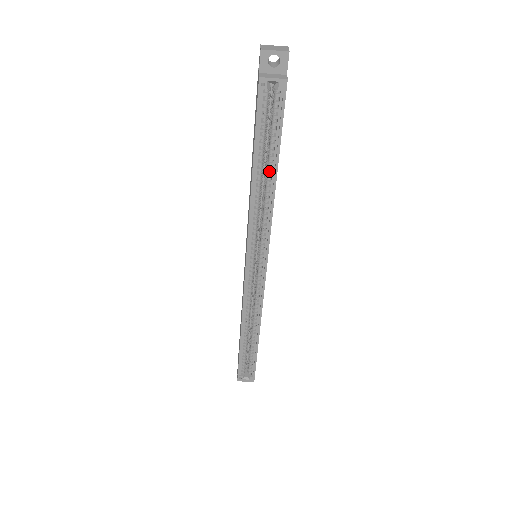
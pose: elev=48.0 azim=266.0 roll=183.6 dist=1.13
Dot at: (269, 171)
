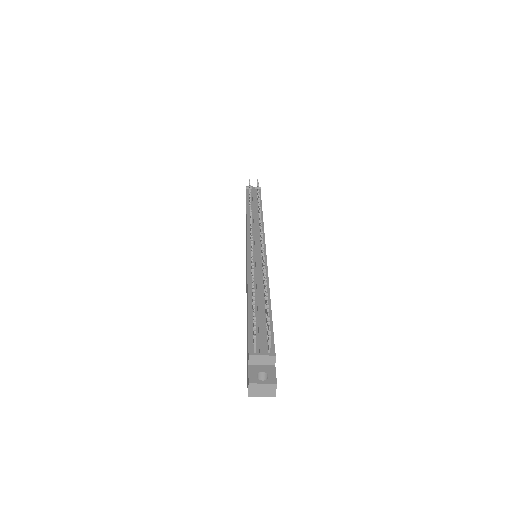
Dot at: occluded
